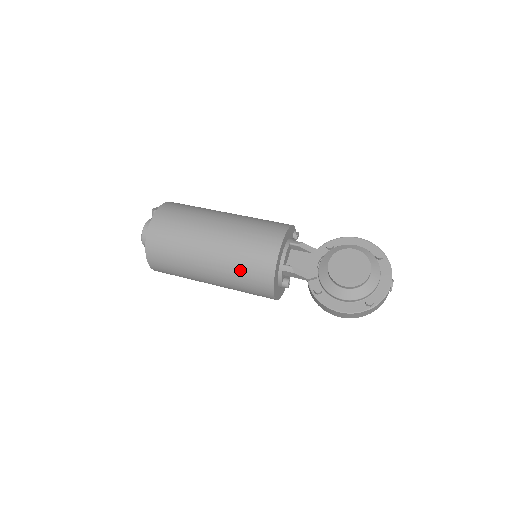
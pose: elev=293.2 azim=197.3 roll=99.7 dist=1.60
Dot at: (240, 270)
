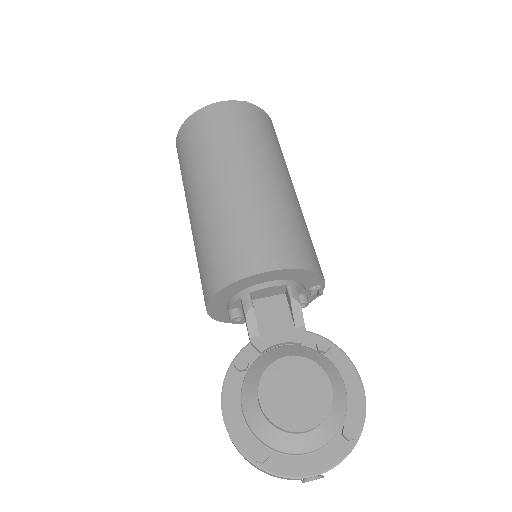
Dot at: (209, 241)
